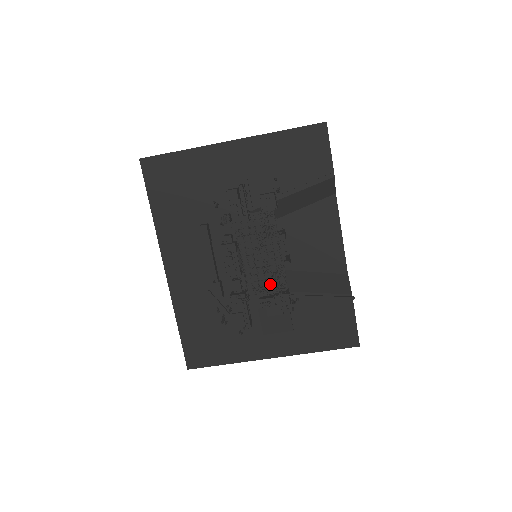
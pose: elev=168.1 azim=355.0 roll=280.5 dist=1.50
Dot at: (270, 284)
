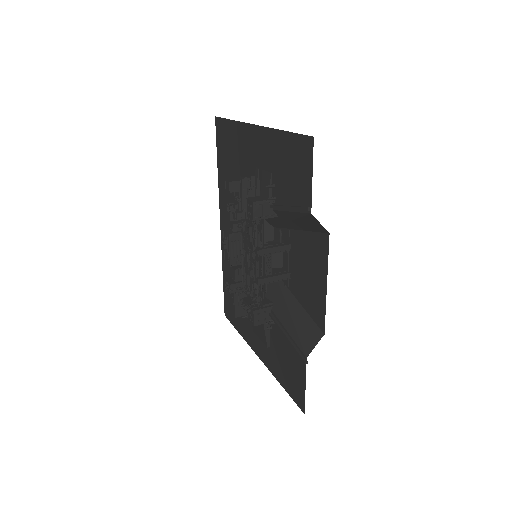
Dot at: occluded
